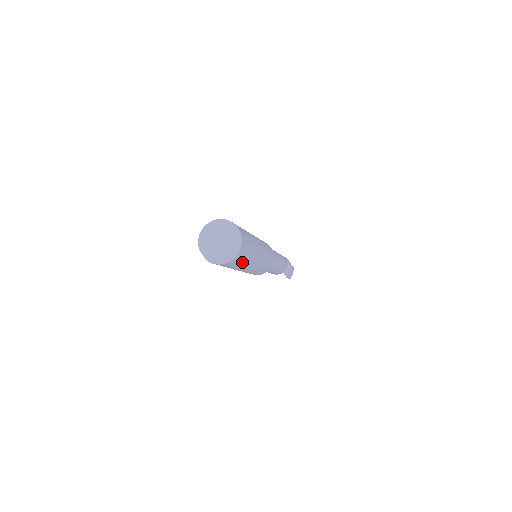
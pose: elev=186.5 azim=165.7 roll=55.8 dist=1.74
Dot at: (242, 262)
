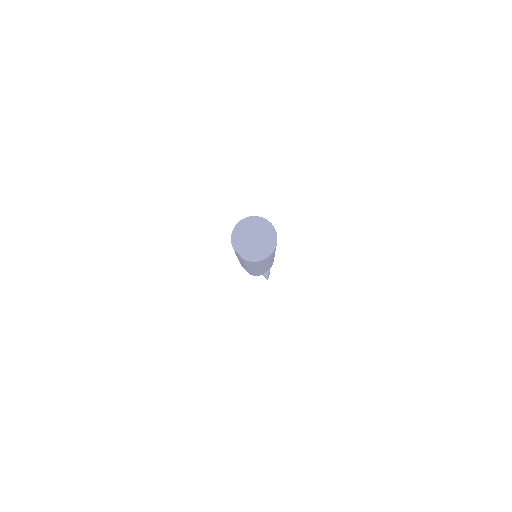
Dot at: (270, 258)
